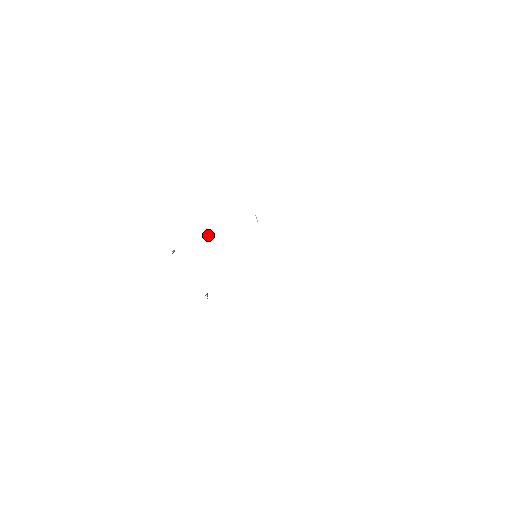
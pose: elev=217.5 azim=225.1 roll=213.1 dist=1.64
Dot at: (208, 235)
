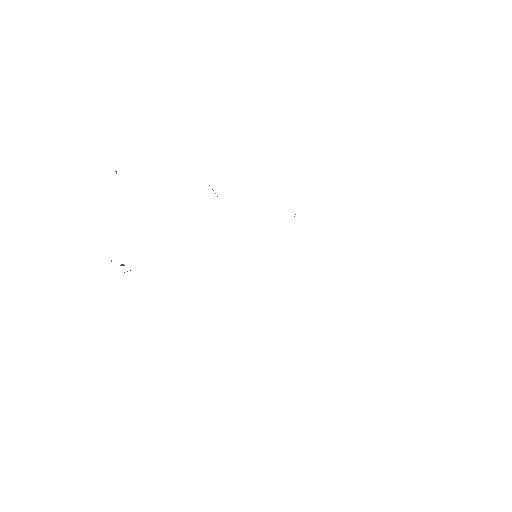
Dot at: occluded
